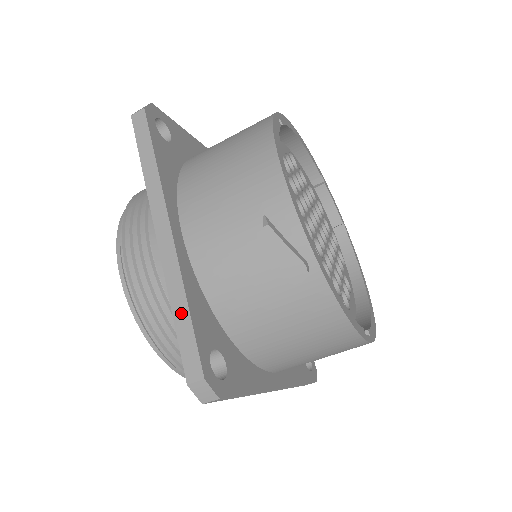
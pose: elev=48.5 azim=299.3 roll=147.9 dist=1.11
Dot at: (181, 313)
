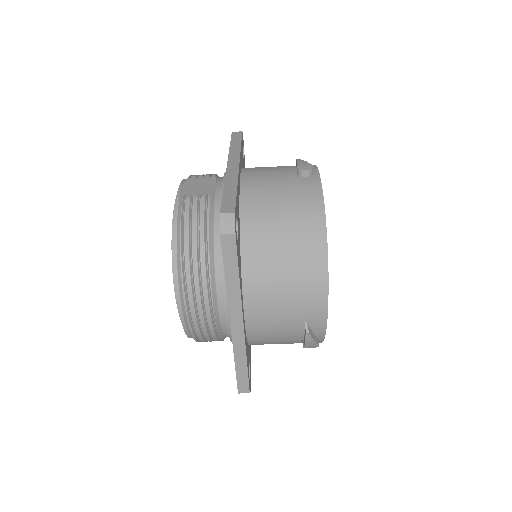
Dot at: (241, 366)
